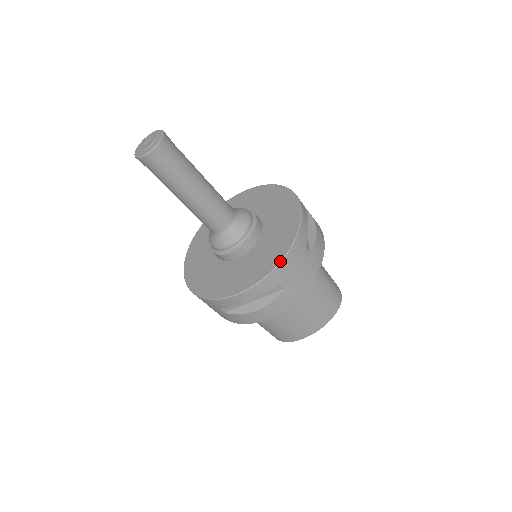
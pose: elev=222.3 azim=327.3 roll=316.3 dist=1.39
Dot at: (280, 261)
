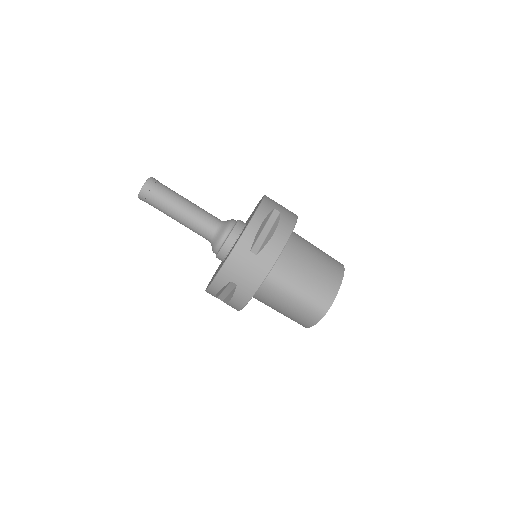
Dot at: (263, 197)
